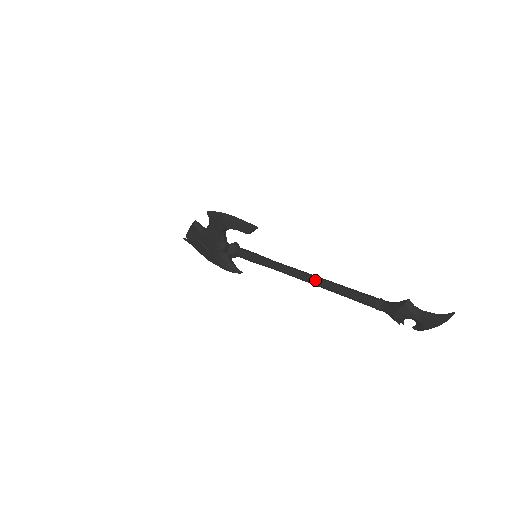
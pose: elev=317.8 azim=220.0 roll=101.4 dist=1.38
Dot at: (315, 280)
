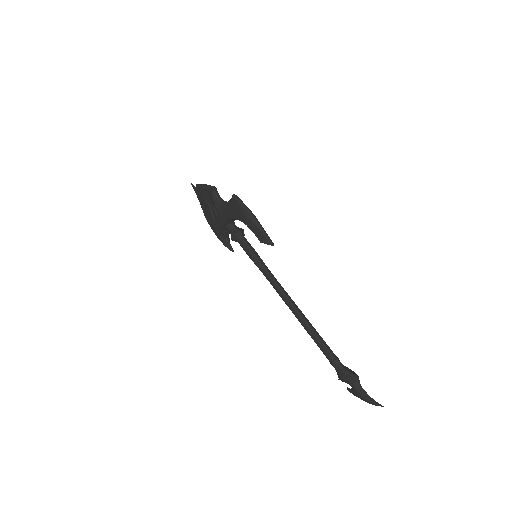
Dot at: (296, 312)
